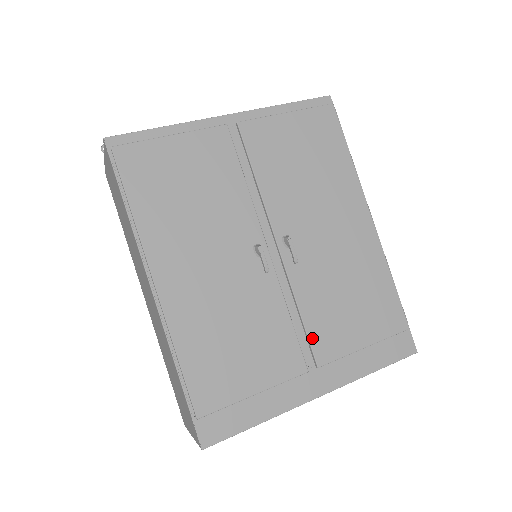
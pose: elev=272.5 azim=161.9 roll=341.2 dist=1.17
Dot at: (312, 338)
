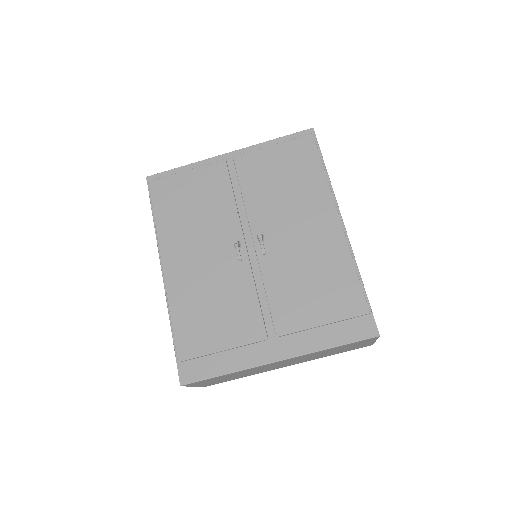
Dot at: (274, 313)
